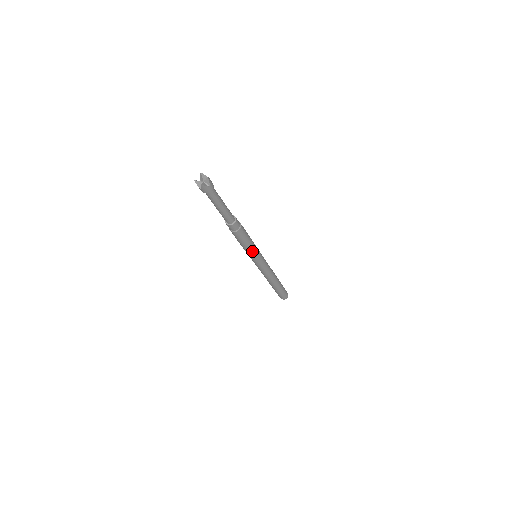
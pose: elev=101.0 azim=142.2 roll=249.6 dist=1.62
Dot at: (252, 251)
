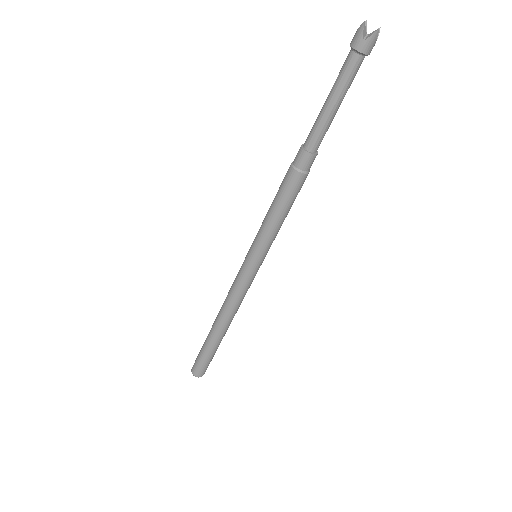
Dot at: (275, 235)
